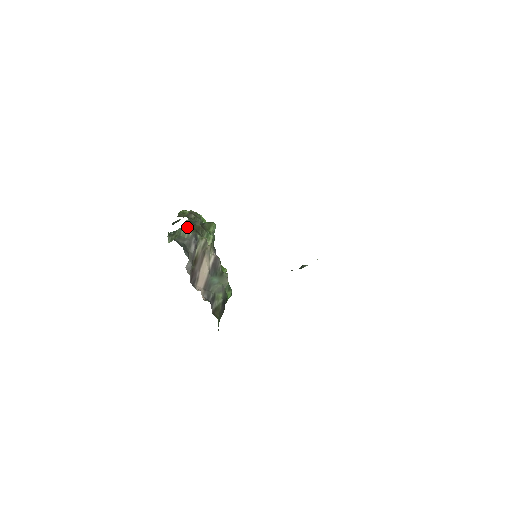
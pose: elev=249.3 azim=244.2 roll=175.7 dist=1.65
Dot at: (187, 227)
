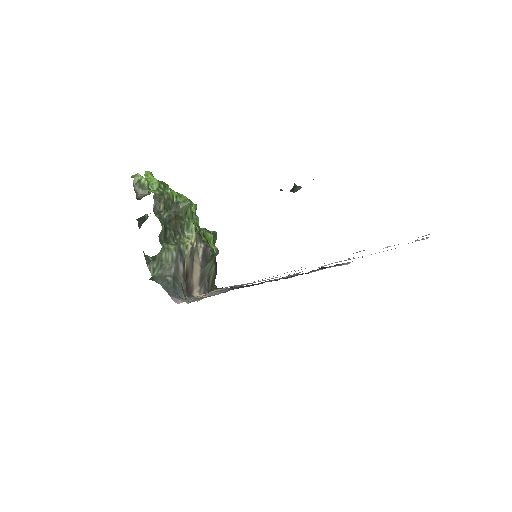
Dot at: (166, 246)
